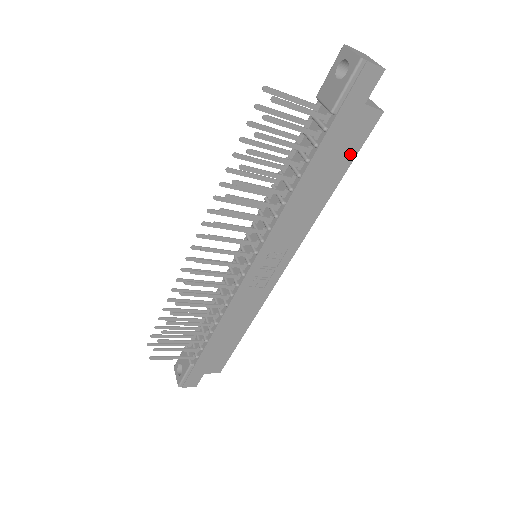
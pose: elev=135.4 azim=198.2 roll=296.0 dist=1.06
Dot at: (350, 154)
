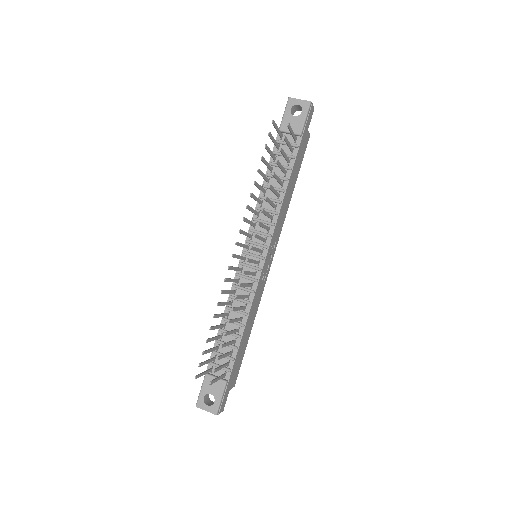
Dot at: (300, 163)
